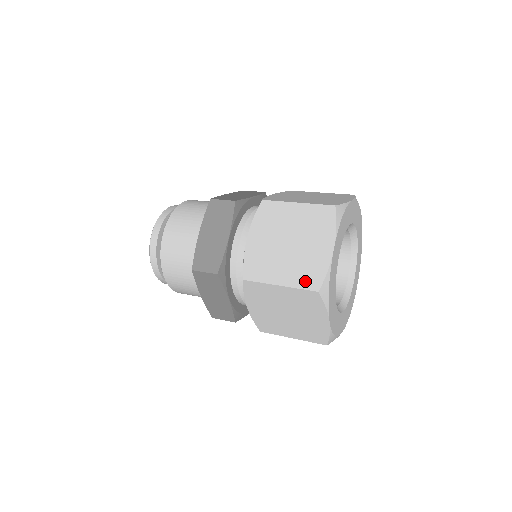
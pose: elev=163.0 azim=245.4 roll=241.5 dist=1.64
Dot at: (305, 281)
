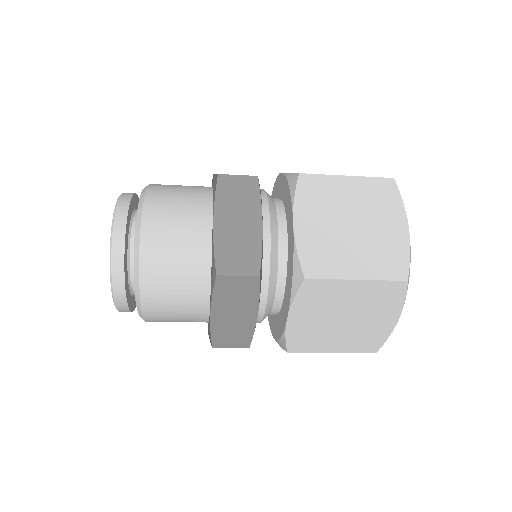
Dot at: occluded
